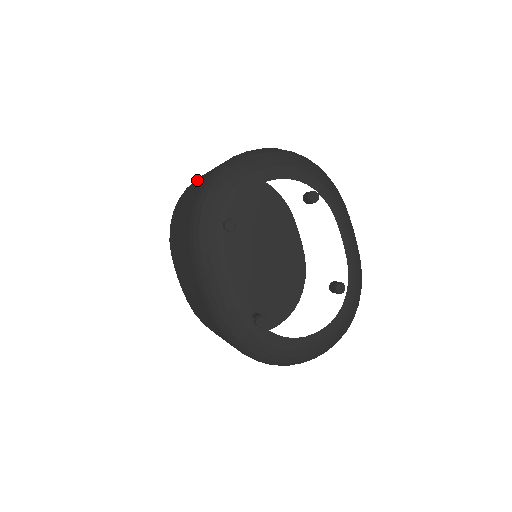
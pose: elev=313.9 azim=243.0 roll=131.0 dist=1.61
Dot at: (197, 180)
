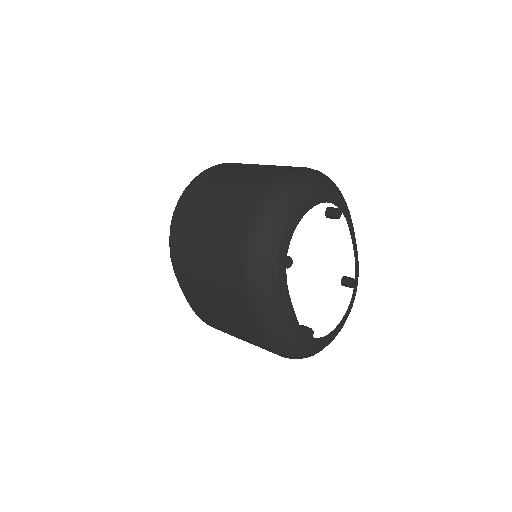
Dot at: (205, 198)
